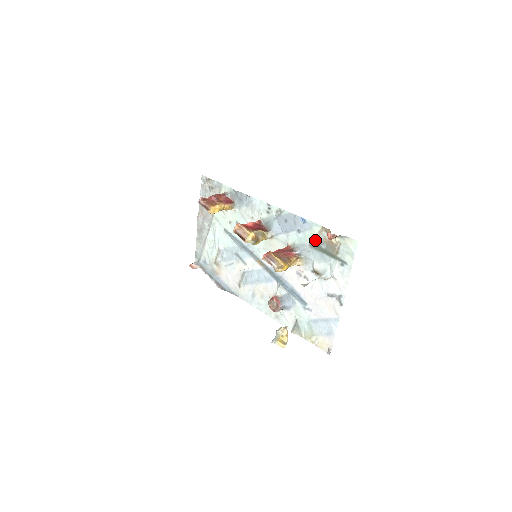
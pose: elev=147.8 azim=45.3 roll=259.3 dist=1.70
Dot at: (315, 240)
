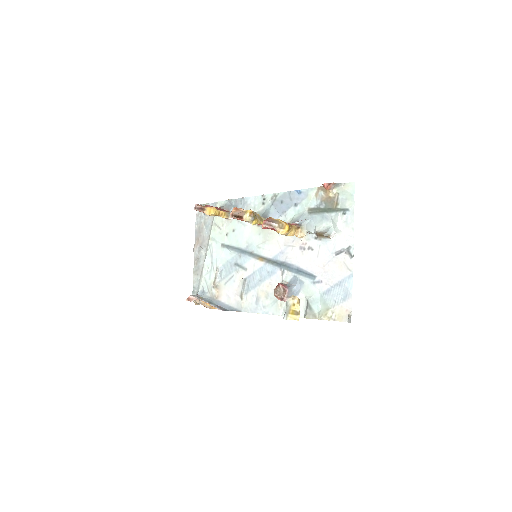
Dot at: (313, 204)
